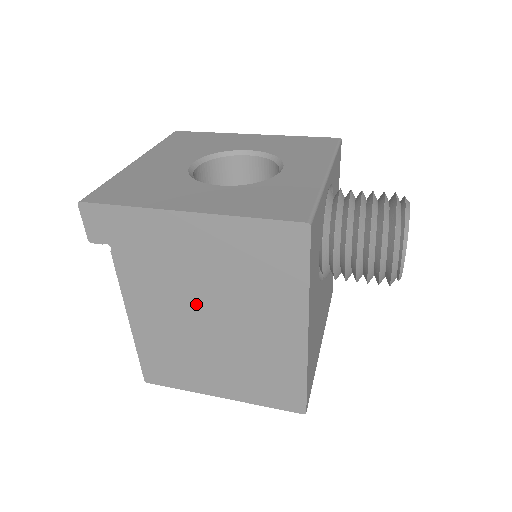
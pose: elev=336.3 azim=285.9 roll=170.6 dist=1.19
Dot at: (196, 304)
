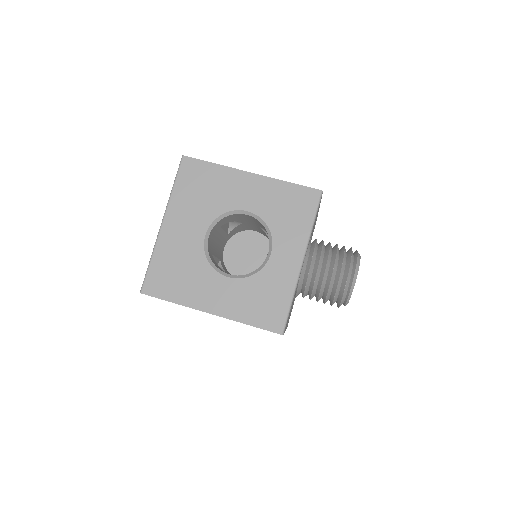
Dot at: occluded
